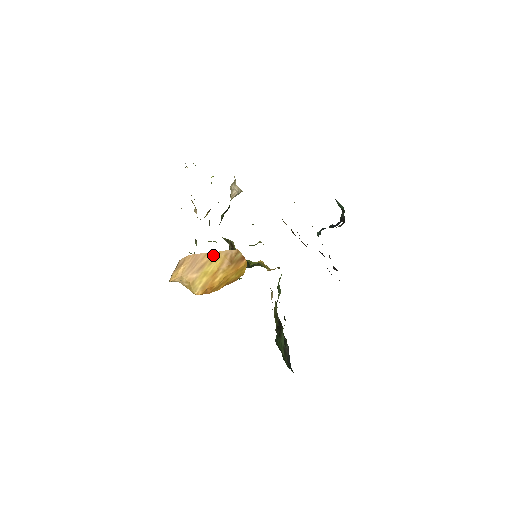
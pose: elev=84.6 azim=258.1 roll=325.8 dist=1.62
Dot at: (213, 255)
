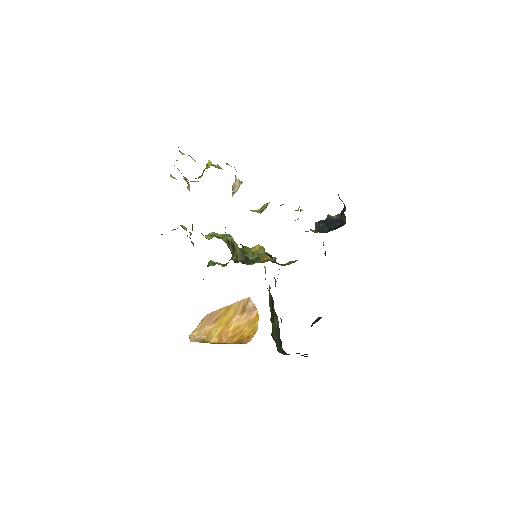
Dot at: (227, 308)
